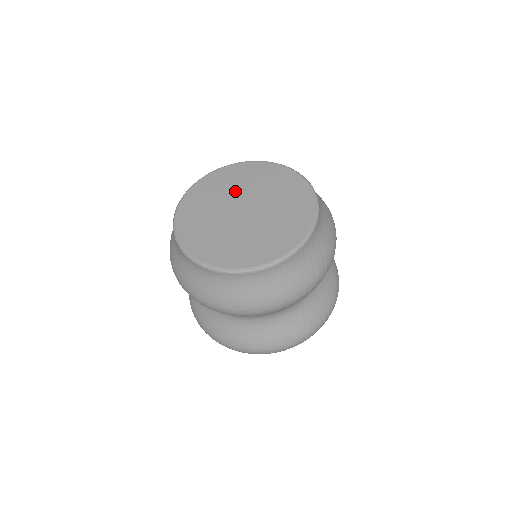
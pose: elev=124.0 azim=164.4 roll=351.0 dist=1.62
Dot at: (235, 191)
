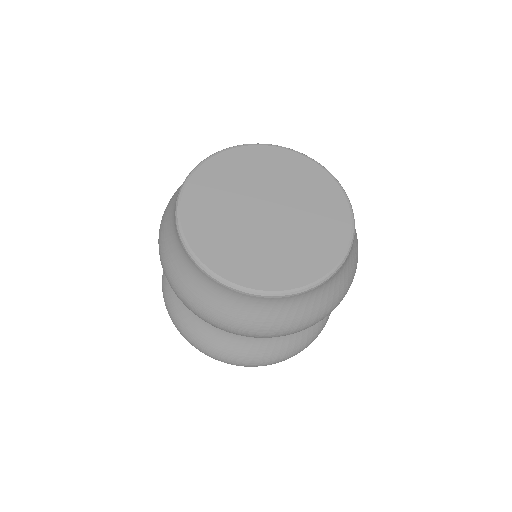
Dot at: (285, 187)
